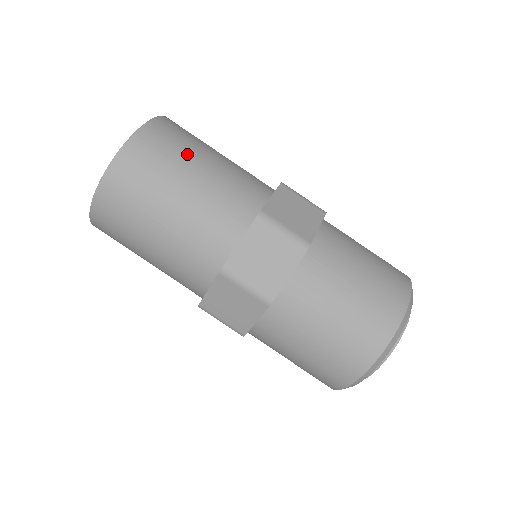
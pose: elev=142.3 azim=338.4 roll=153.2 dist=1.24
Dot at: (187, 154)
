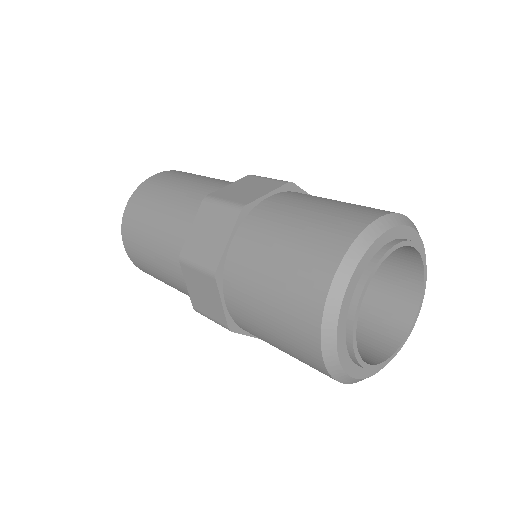
Dot at: occluded
